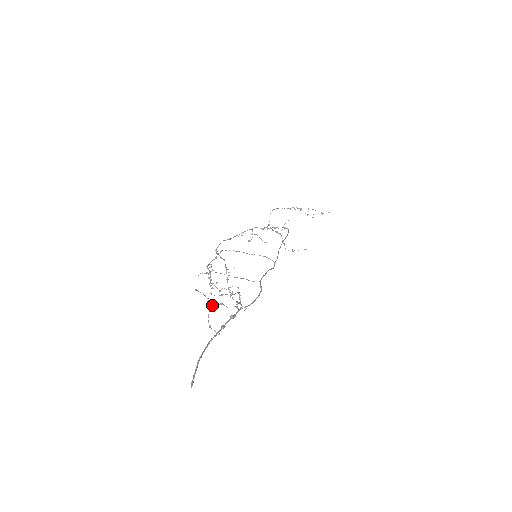
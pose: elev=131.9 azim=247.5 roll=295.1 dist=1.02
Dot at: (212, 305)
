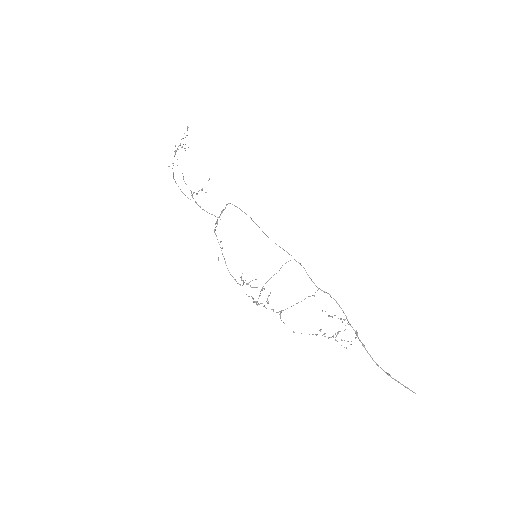
Dot at: occluded
